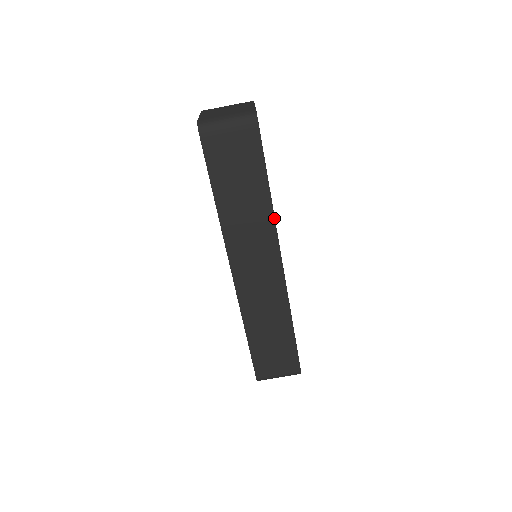
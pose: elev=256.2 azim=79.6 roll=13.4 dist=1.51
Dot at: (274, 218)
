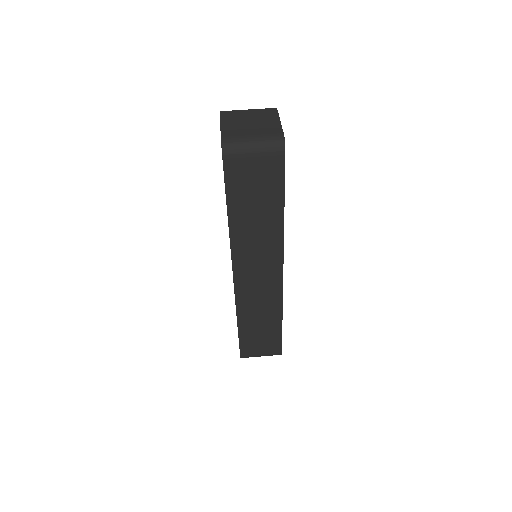
Dot at: (283, 235)
